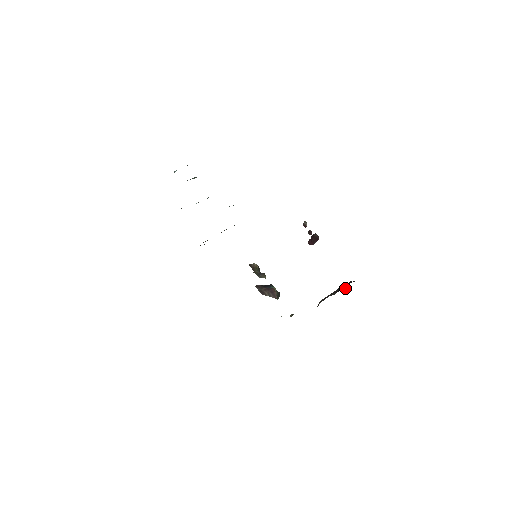
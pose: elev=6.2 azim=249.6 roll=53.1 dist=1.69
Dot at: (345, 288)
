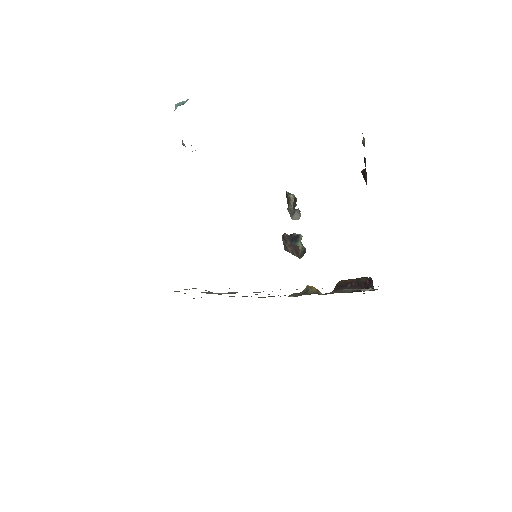
Dot at: (361, 288)
